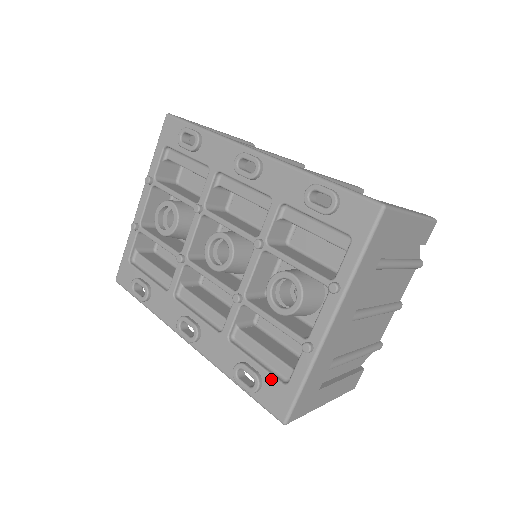
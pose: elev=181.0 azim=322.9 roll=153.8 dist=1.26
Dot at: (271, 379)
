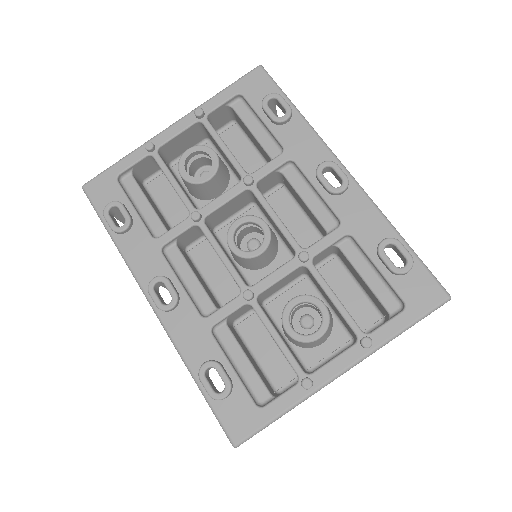
Dot at: (244, 394)
